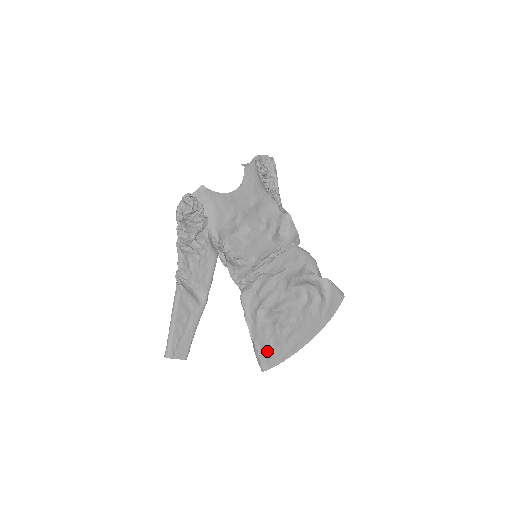
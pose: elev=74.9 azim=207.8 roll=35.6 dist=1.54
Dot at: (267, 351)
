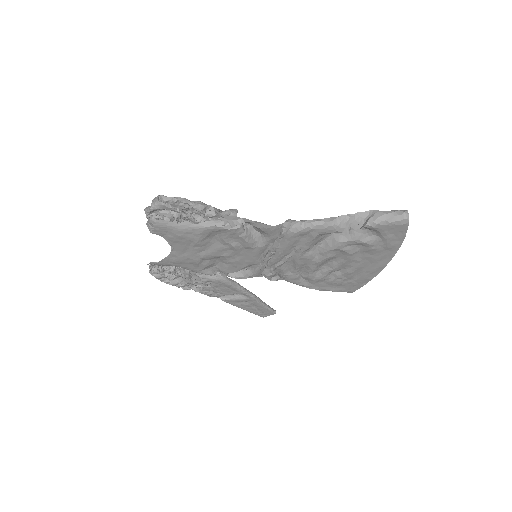
Dot at: (339, 288)
